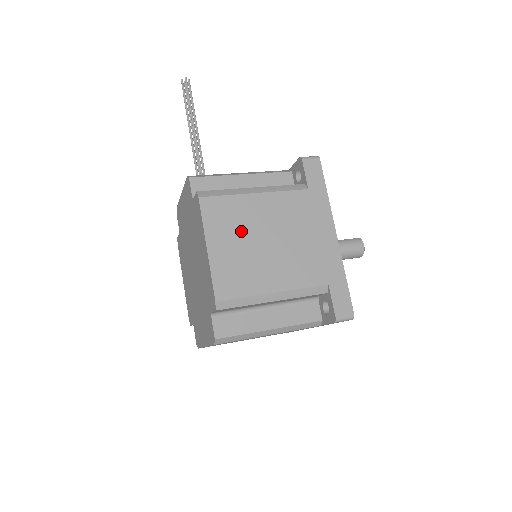
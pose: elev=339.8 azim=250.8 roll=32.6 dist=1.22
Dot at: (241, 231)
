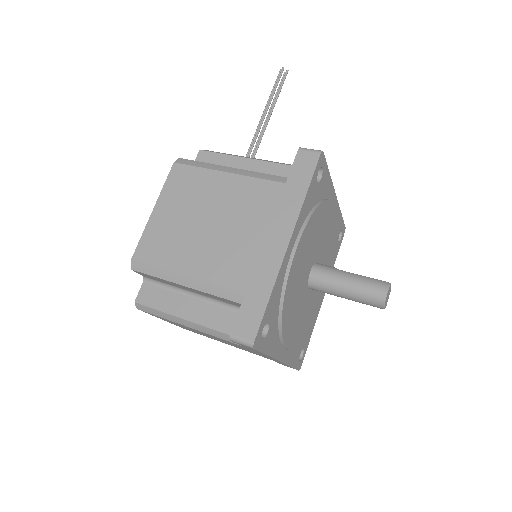
Dot at: (191, 204)
